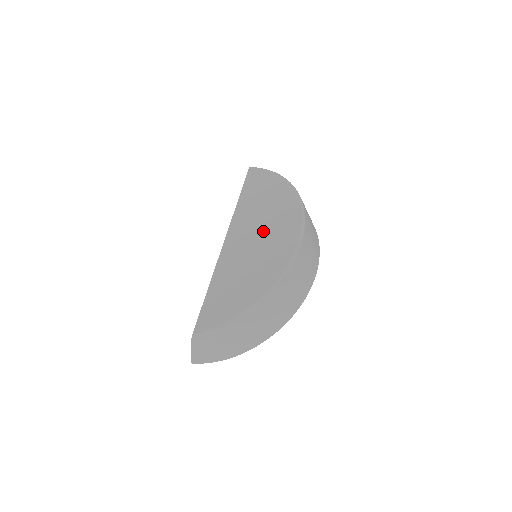
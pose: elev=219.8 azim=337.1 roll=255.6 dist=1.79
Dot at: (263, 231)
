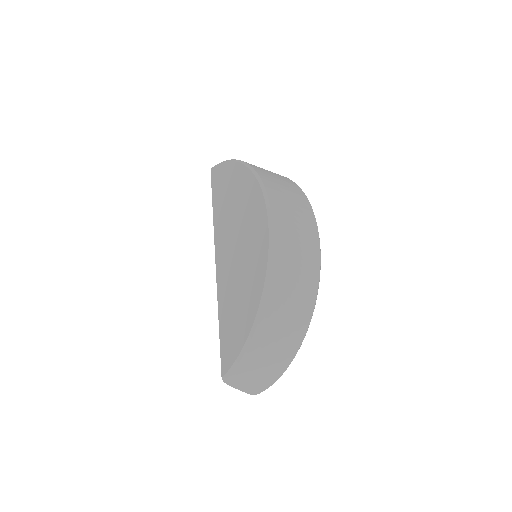
Dot at: (239, 232)
